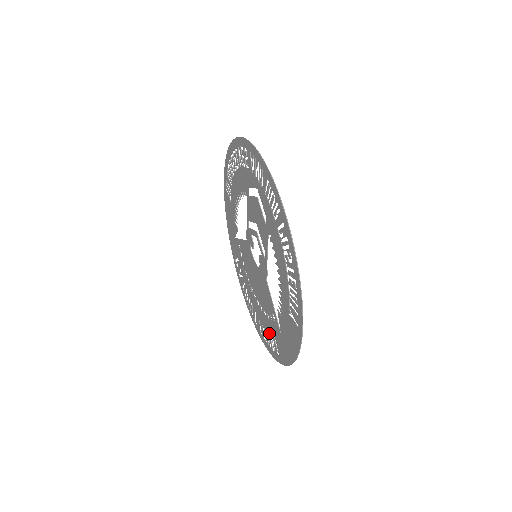
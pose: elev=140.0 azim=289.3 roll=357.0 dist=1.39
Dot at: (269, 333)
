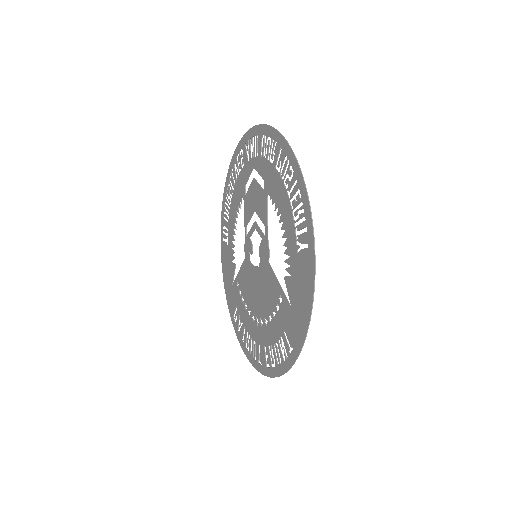
Dot at: (277, 340)
